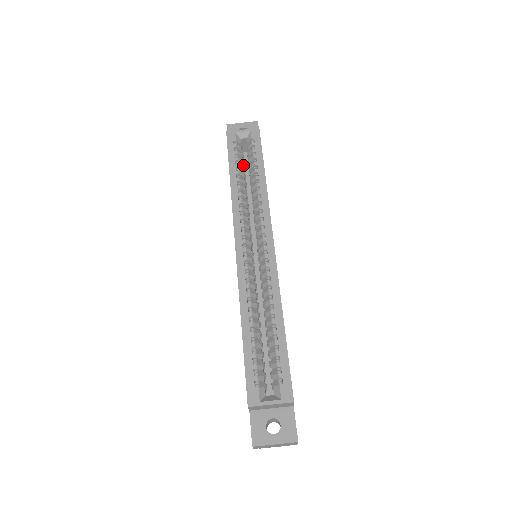
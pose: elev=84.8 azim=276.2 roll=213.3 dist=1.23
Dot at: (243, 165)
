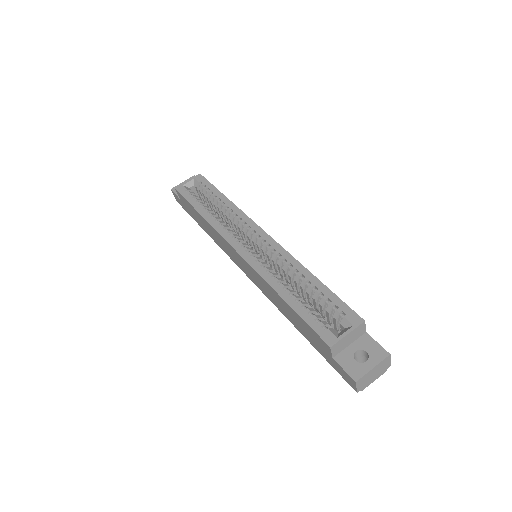
Dot at: occluded
